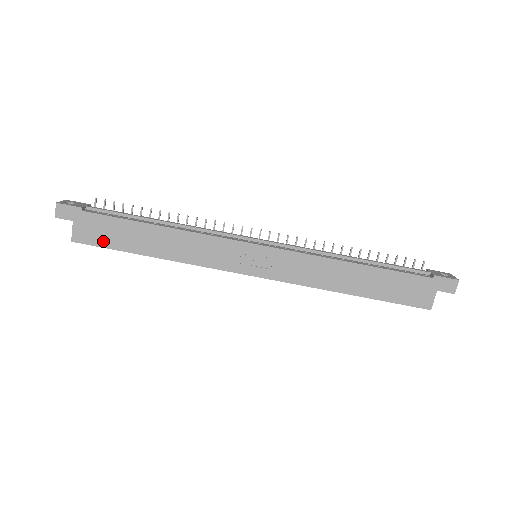
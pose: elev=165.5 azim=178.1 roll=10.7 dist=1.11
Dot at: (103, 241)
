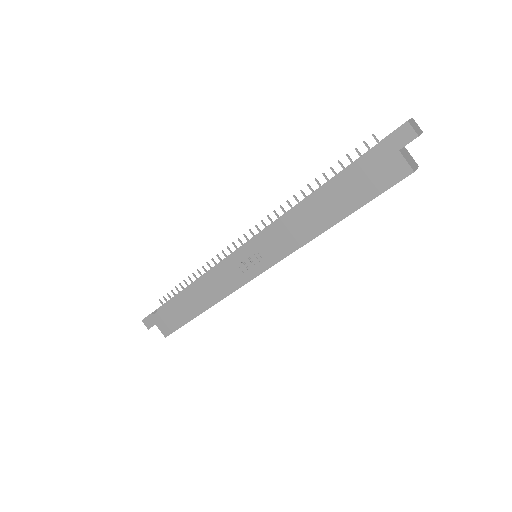
Dot at: (176, 324)
